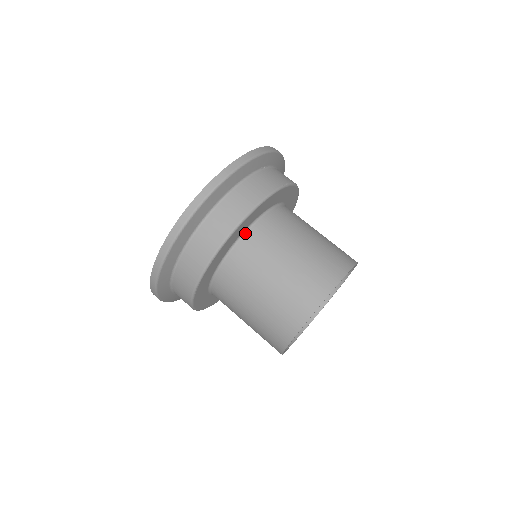
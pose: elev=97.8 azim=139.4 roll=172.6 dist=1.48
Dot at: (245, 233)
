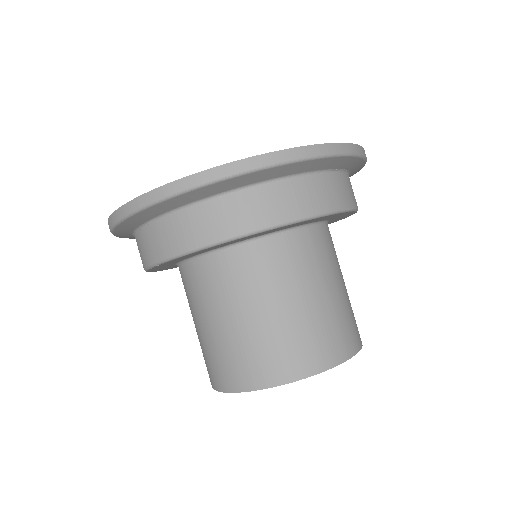
Dot at: (258, 239)
